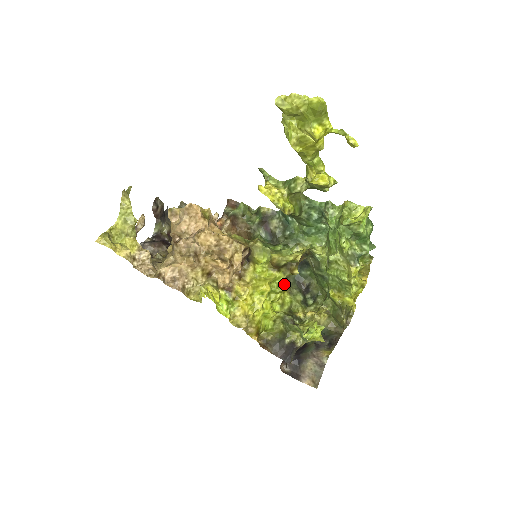
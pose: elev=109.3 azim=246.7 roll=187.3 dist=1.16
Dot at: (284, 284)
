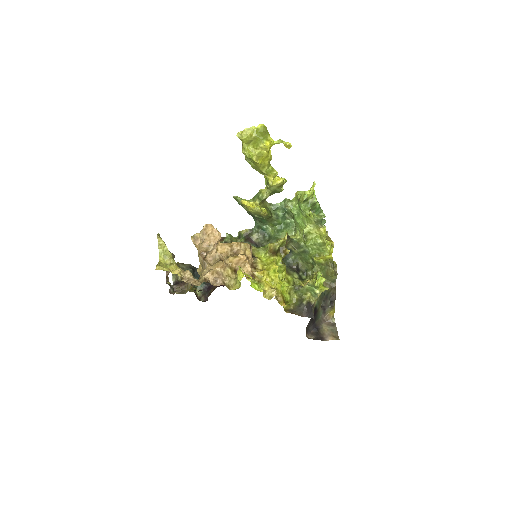
Dot at: (284, 263)
